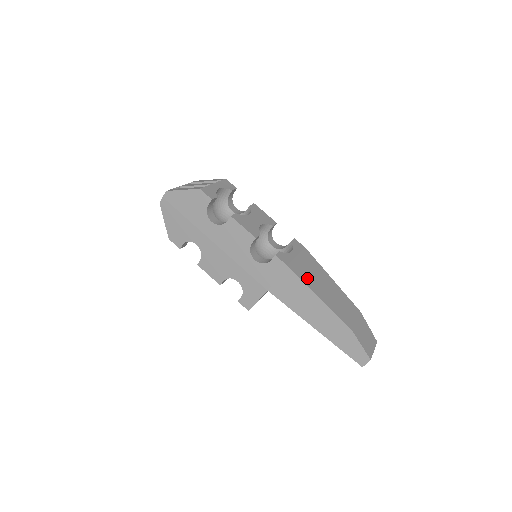
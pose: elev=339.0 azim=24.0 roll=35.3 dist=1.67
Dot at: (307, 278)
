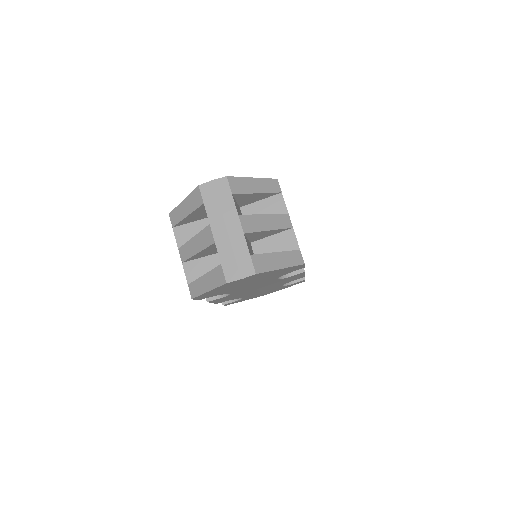
Dot at: occluded
